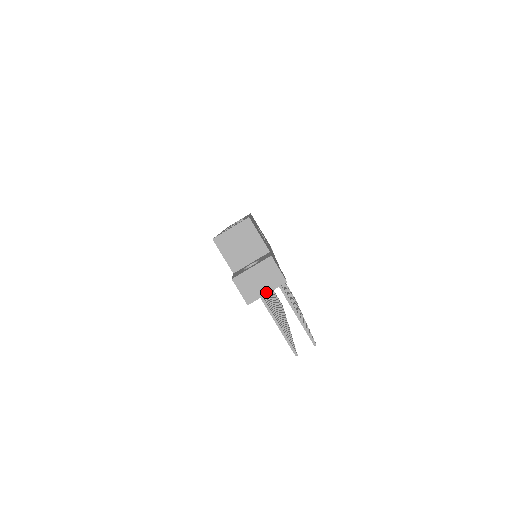
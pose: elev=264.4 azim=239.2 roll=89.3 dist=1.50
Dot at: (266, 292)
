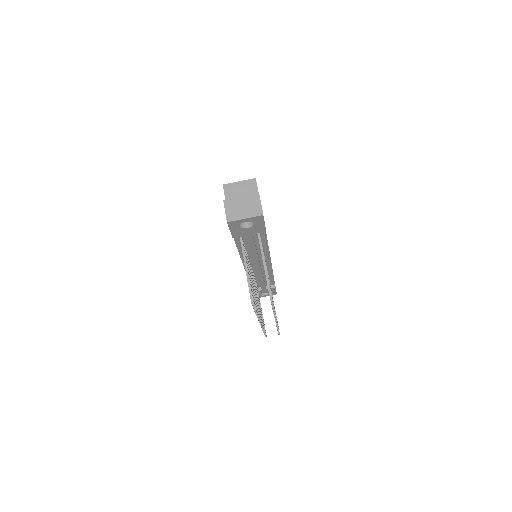
Dot at: (245, 217)
